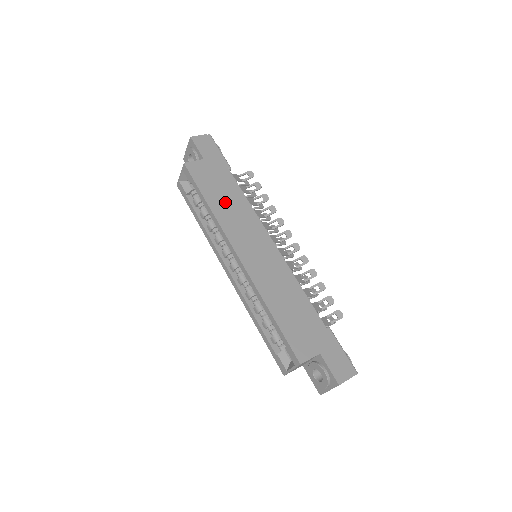
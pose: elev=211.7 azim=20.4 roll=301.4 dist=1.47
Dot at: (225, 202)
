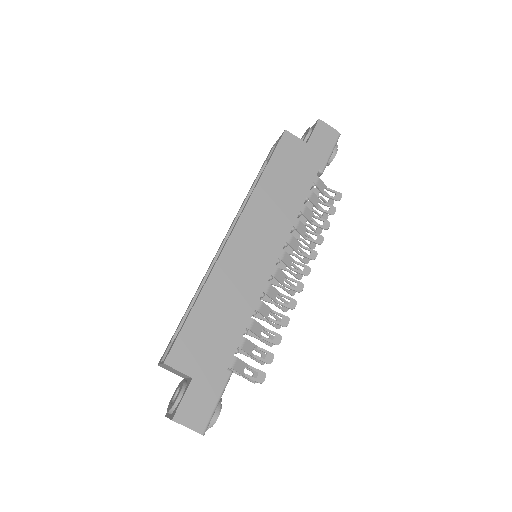
Dot at: (279, 188)
